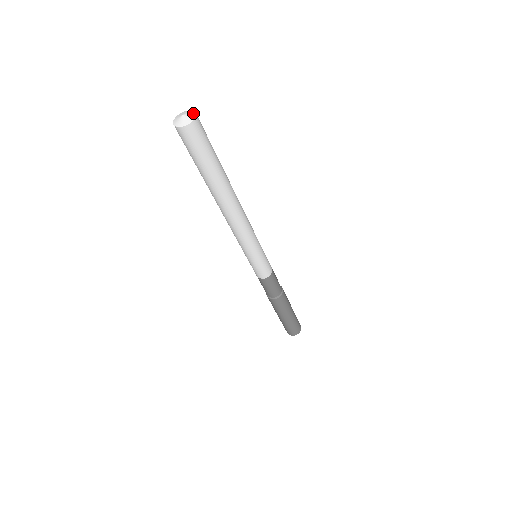
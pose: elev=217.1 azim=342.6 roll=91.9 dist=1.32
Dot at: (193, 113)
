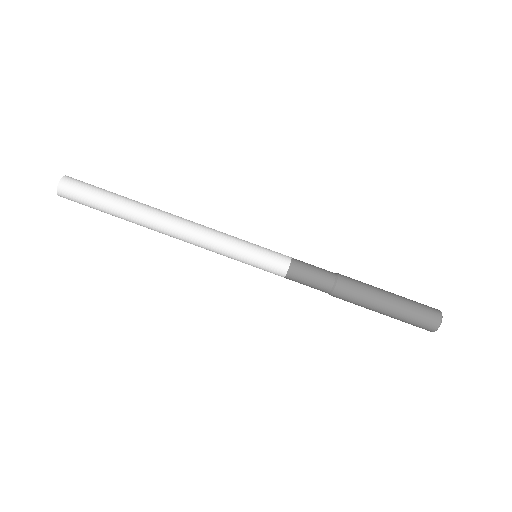
Dot at: (63, 177)
